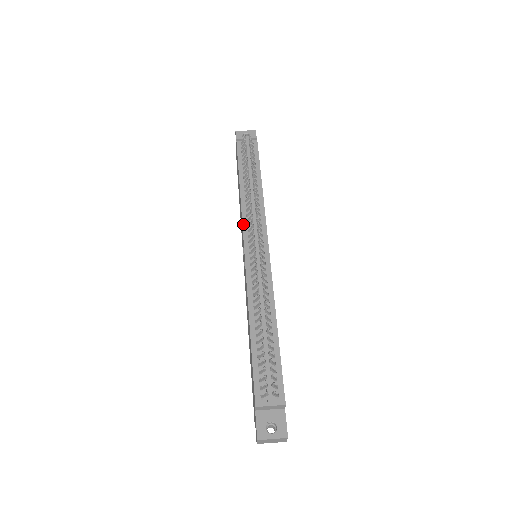
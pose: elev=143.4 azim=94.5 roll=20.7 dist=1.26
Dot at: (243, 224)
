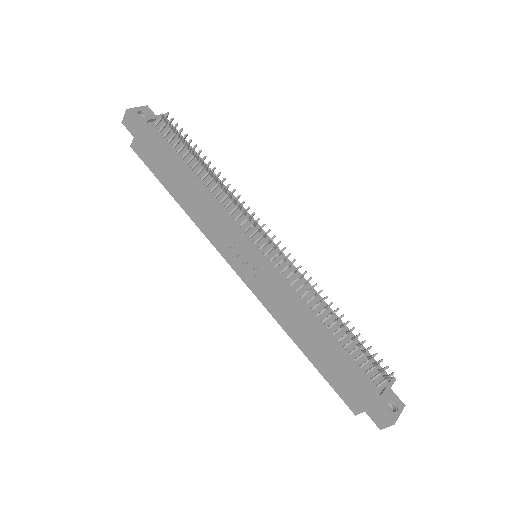
Dot at: (235, 225)
